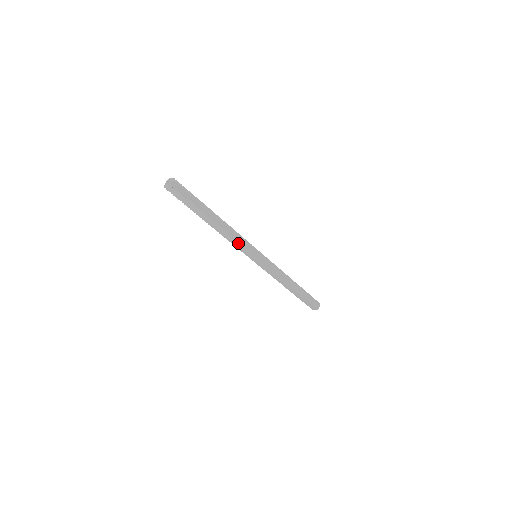
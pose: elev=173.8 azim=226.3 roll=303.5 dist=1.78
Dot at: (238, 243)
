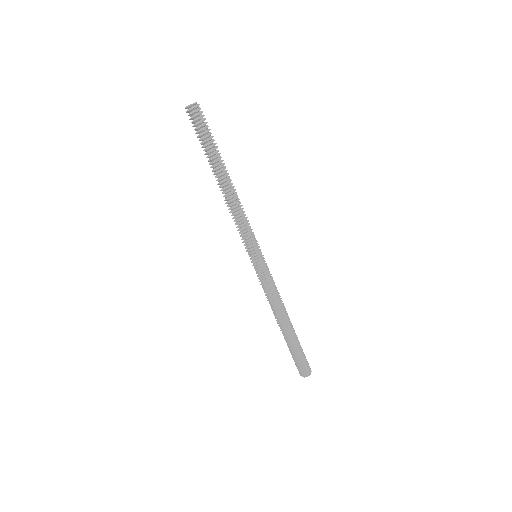
Dot at: (242, 222)
